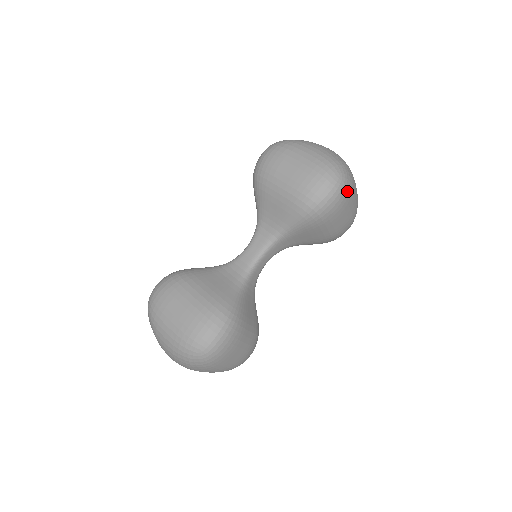
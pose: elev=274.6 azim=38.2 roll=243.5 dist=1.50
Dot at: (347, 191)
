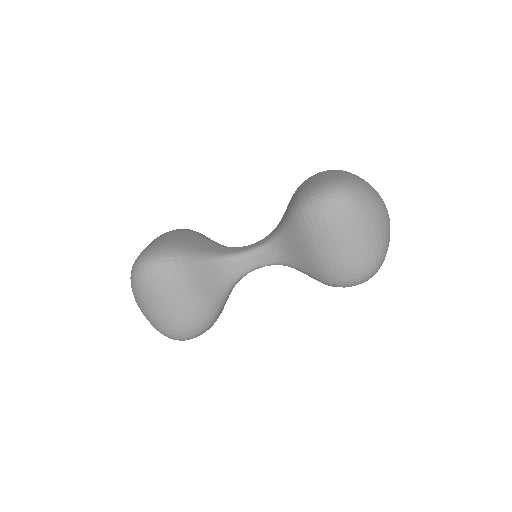
Dot at: occluded
